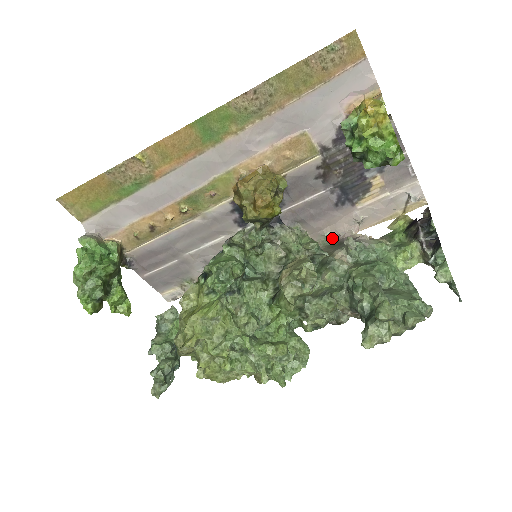
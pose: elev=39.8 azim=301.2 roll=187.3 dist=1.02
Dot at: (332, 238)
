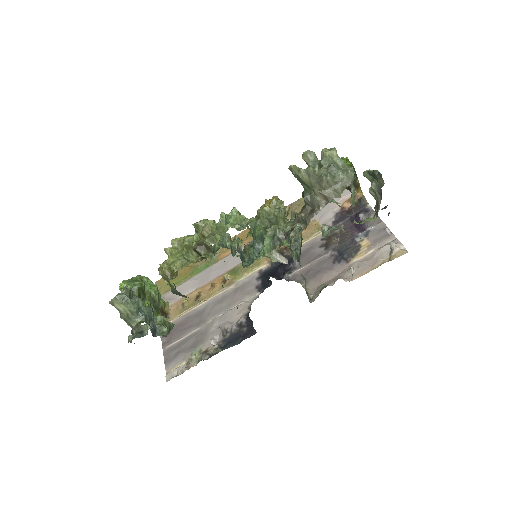
Dot at: occluded
